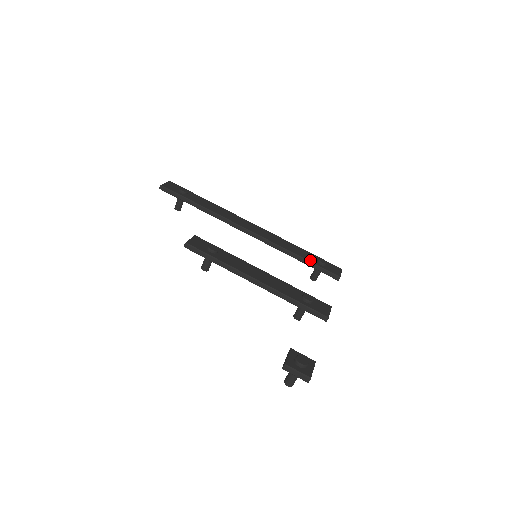
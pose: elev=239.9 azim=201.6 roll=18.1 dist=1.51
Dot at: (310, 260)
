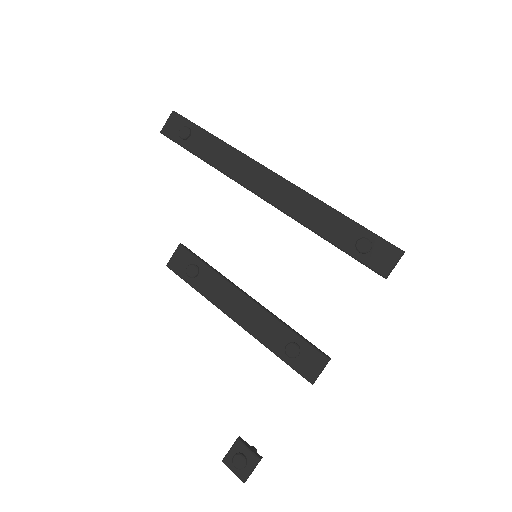
Dot at: (342, 245)
